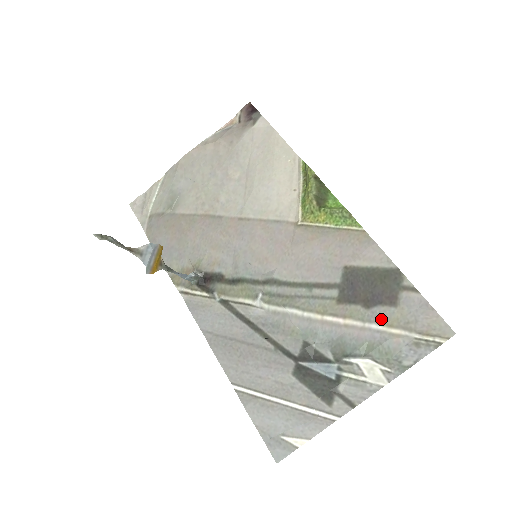
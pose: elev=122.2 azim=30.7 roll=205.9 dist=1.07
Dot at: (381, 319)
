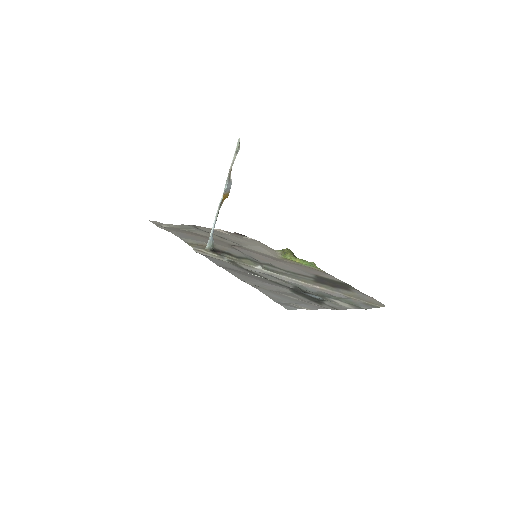
Dot at: (343, 292)
